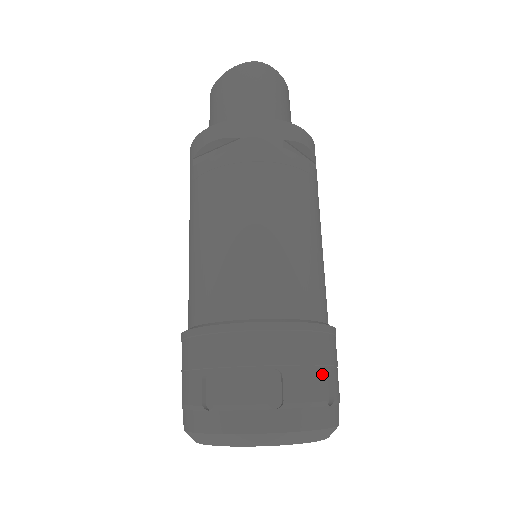
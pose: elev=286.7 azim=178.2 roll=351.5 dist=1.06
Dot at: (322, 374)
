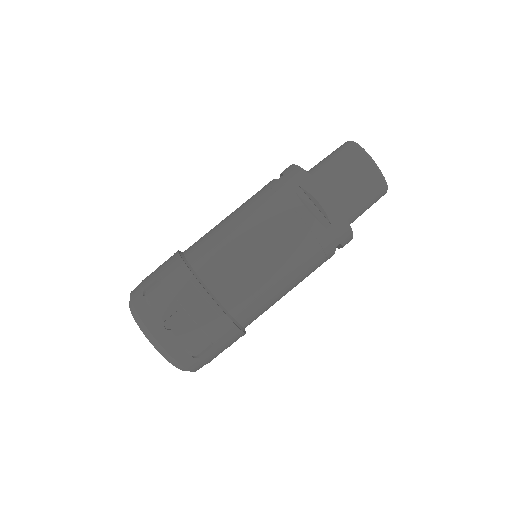
Dot at: (176, 308)
